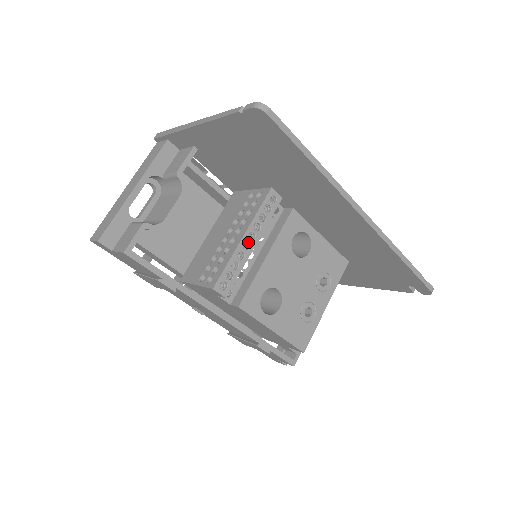
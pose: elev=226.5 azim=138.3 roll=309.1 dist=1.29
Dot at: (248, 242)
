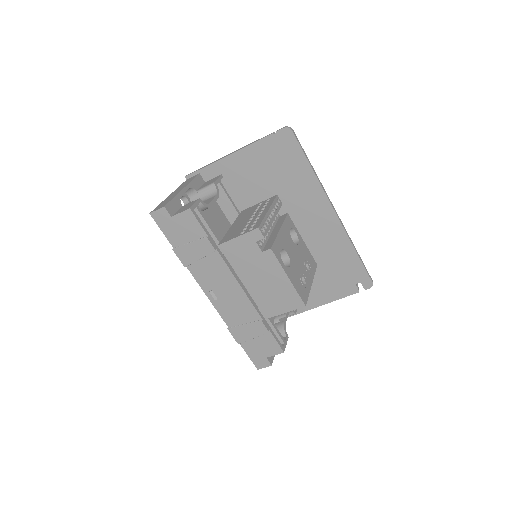
Dot at: (271, 215)
